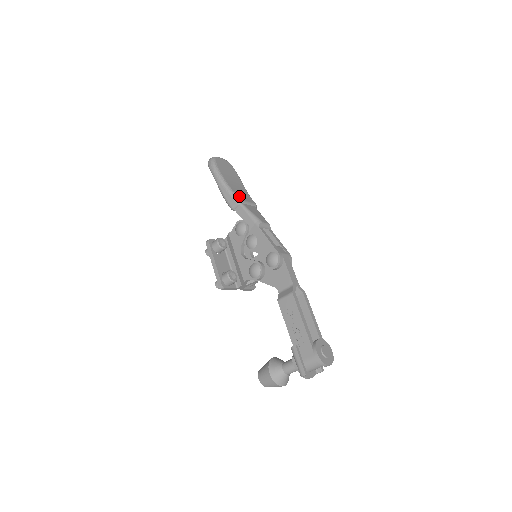
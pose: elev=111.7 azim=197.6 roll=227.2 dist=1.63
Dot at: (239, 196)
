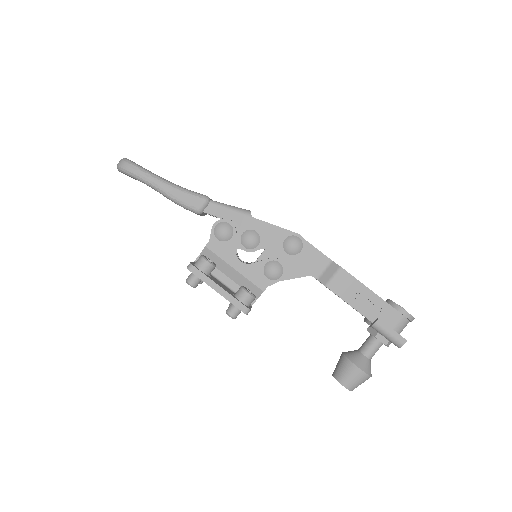
Dot at: (198, 193)
